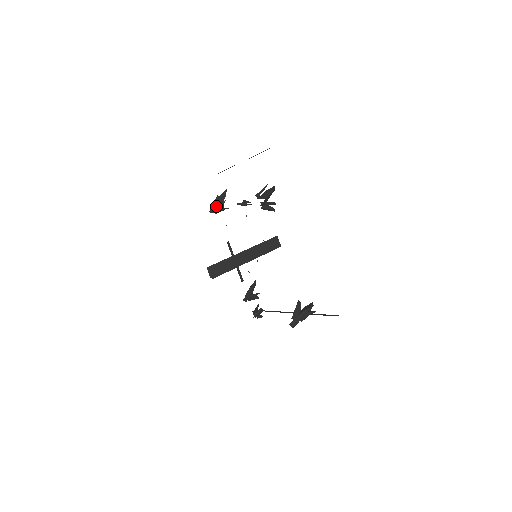
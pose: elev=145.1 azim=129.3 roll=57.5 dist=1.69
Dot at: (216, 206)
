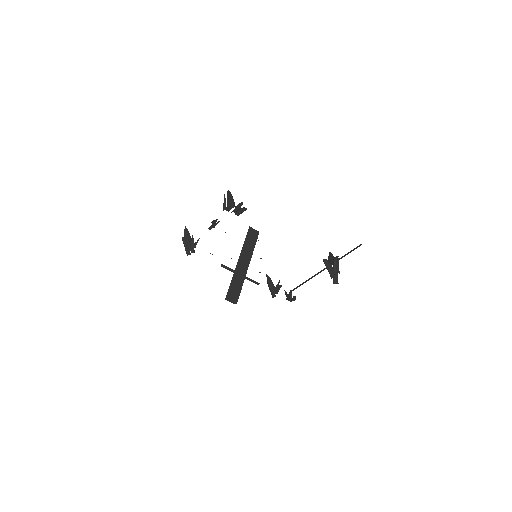
Dot at: (189, 246)
